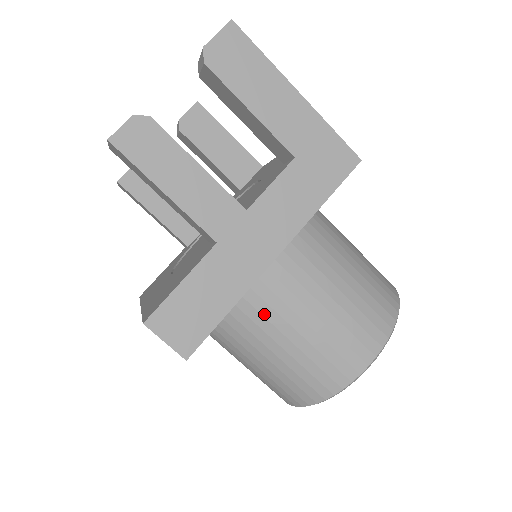
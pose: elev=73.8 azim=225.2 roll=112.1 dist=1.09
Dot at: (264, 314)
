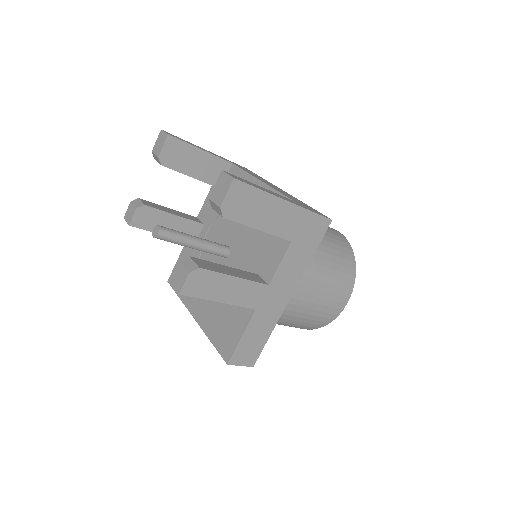
Dot at: occluded
